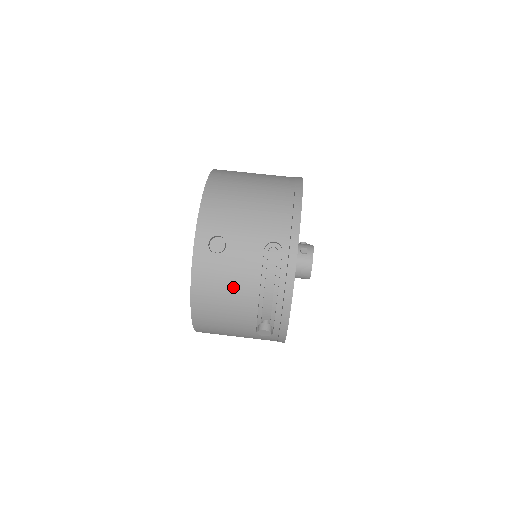
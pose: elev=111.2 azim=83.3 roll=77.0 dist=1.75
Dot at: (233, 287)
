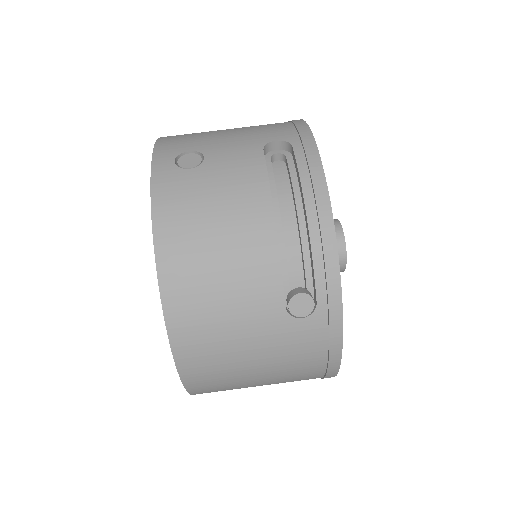
Dot at: (226, 209)
